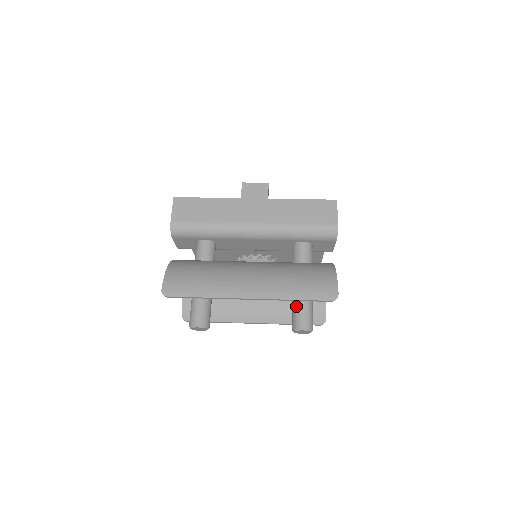
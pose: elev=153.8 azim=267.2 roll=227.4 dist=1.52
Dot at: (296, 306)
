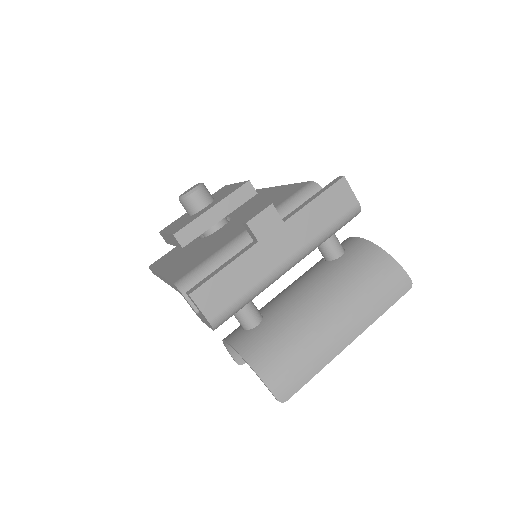
Dot at: occluded
